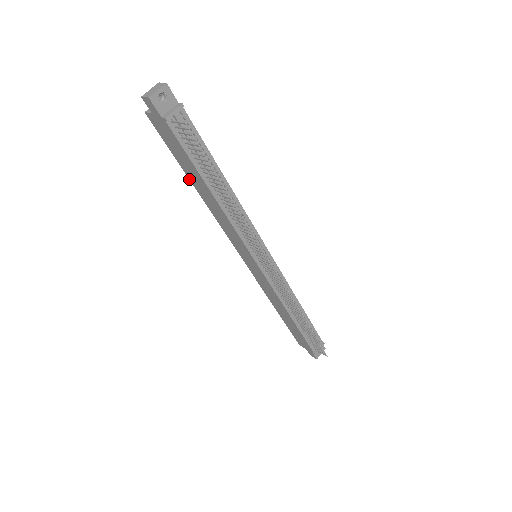
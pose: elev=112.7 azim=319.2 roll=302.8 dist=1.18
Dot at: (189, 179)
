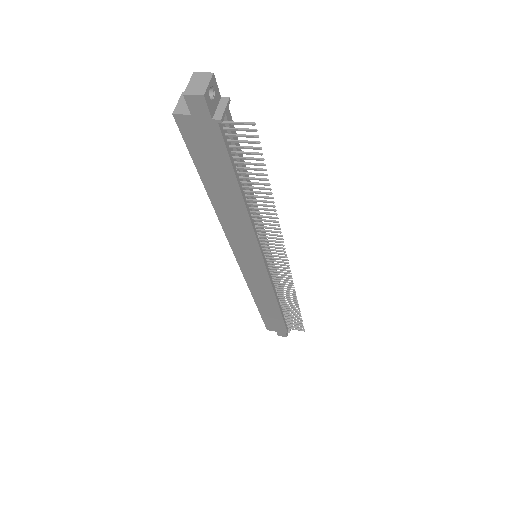
Dot at: (205, 189)
